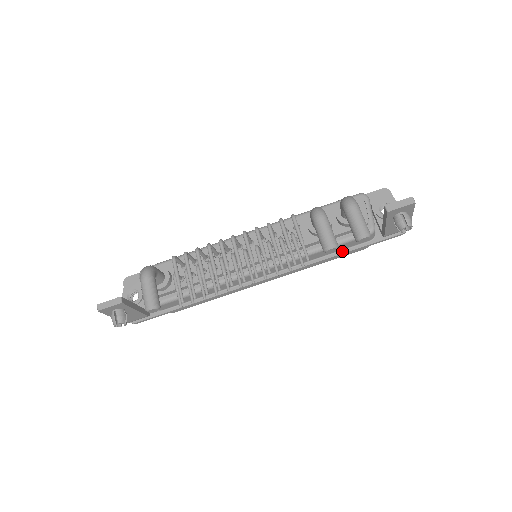
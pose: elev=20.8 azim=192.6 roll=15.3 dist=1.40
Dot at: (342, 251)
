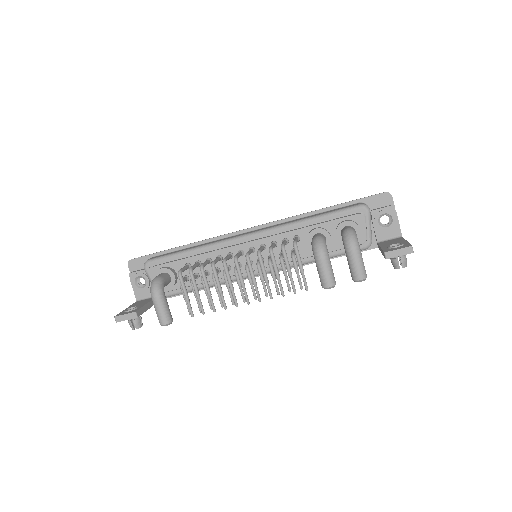
Dot at: occluded
